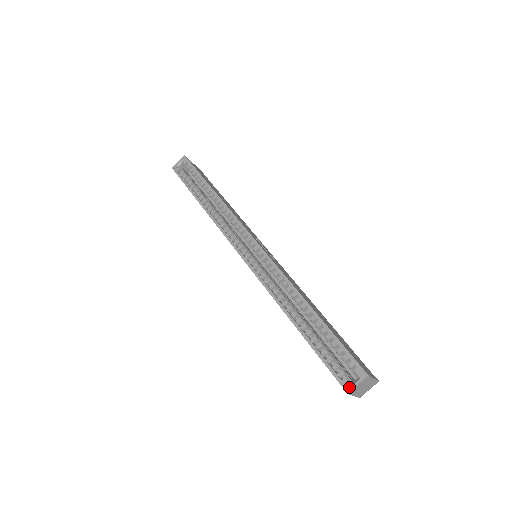
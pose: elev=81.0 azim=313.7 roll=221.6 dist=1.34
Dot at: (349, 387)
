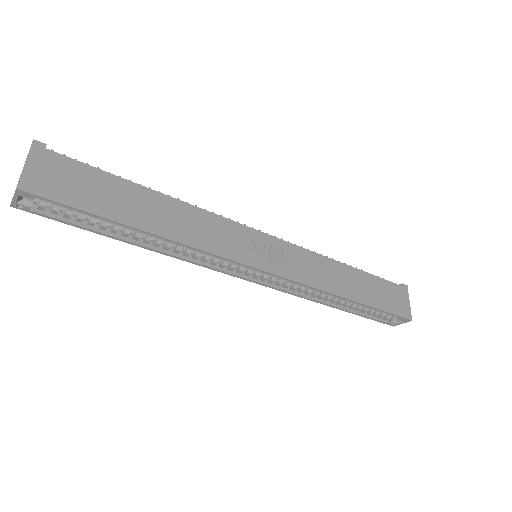
Dot at: occluded
